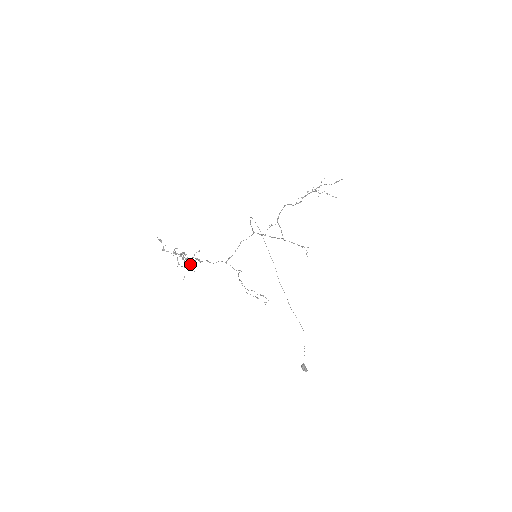
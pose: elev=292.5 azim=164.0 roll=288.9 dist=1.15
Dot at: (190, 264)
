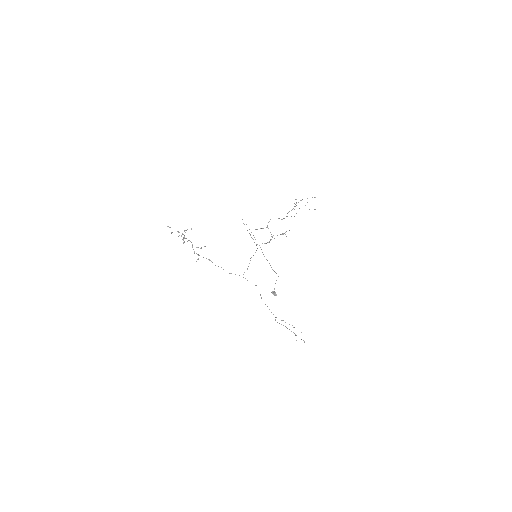
Dot at: (184, 230)
